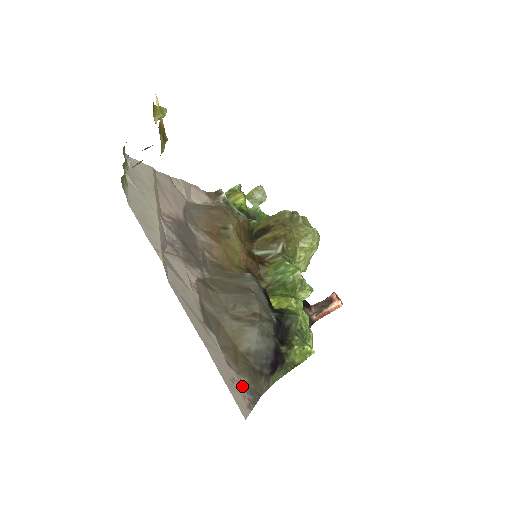
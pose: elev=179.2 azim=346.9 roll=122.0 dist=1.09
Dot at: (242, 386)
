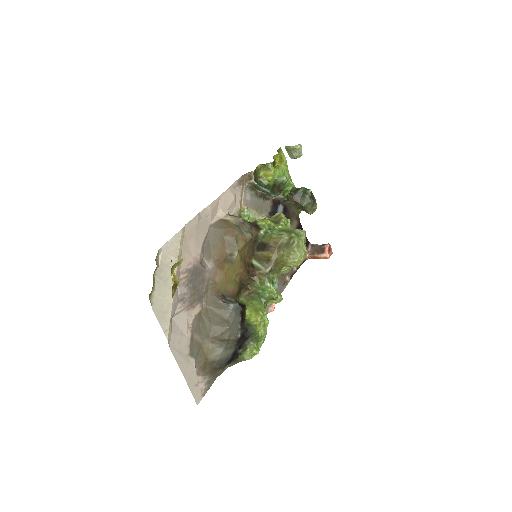
Dot at: (203, 383)
